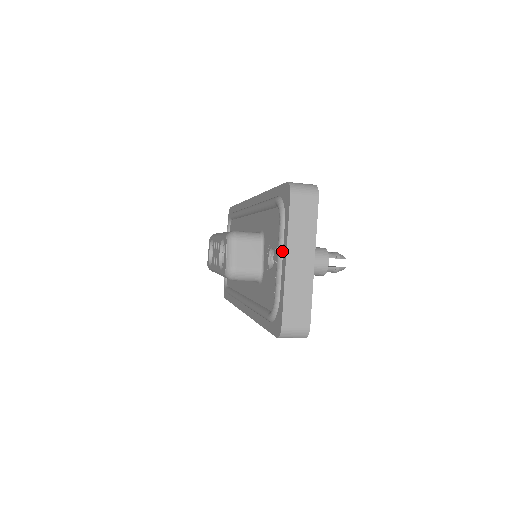
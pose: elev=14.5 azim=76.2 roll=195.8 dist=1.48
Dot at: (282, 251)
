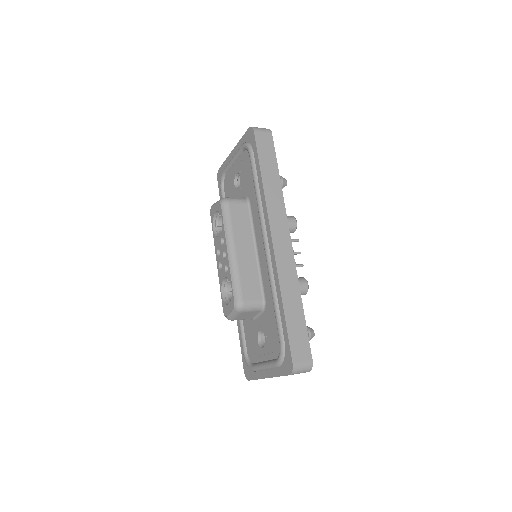
Dot at: (268, 369)
